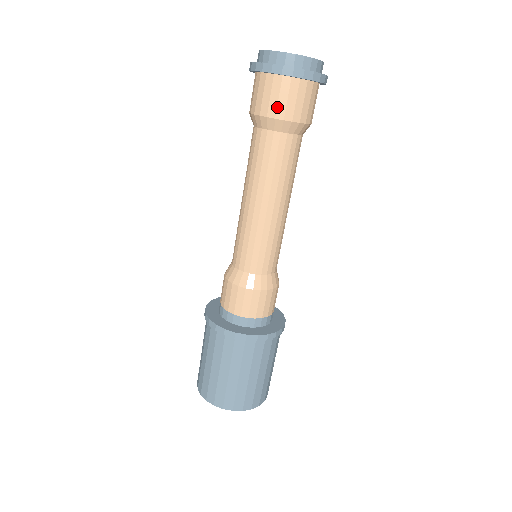
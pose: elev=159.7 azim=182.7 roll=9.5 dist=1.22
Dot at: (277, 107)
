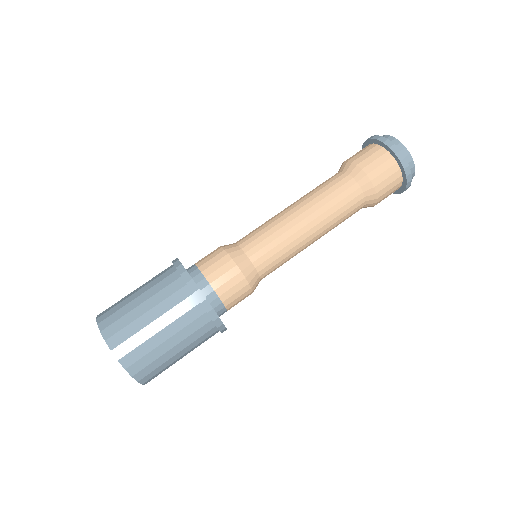
Dot at: (381, 182)
